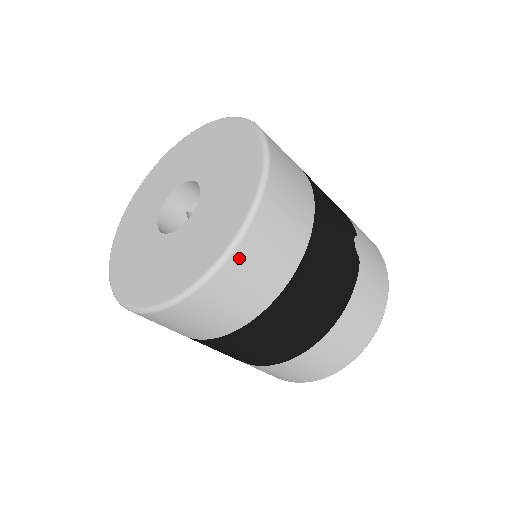
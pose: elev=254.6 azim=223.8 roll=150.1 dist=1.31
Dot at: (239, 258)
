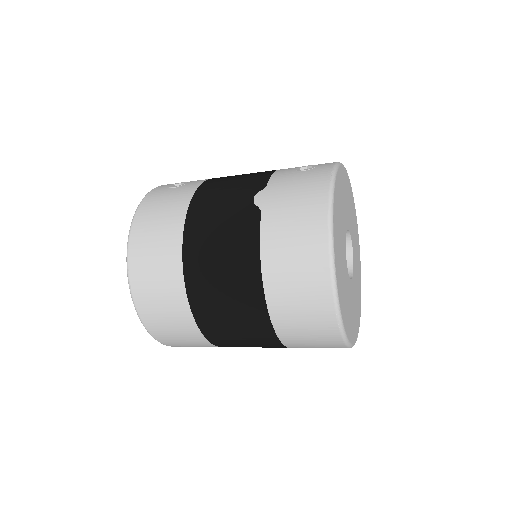
Dot at: (137, 285)
